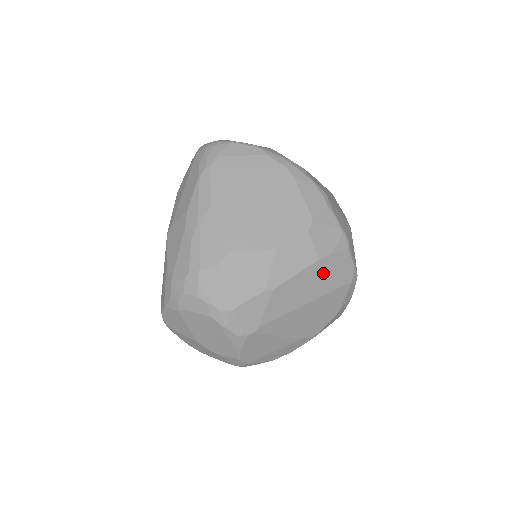
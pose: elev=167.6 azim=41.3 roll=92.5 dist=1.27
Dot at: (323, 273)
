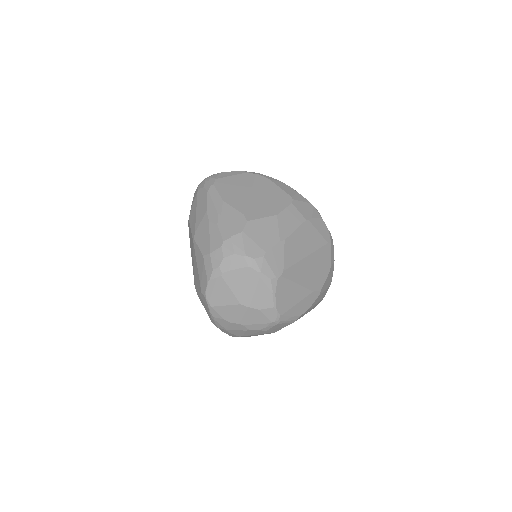
Dot at: (311, 231)
